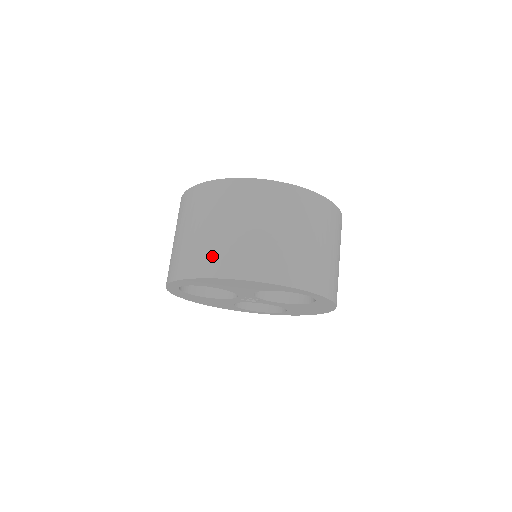
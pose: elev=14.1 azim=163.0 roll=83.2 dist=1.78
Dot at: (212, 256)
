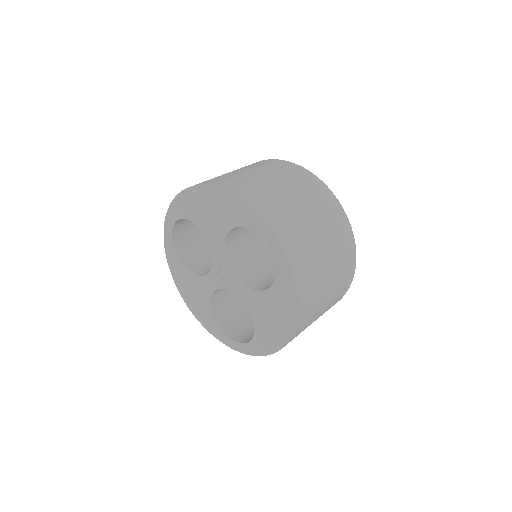
Dot at: occluded
